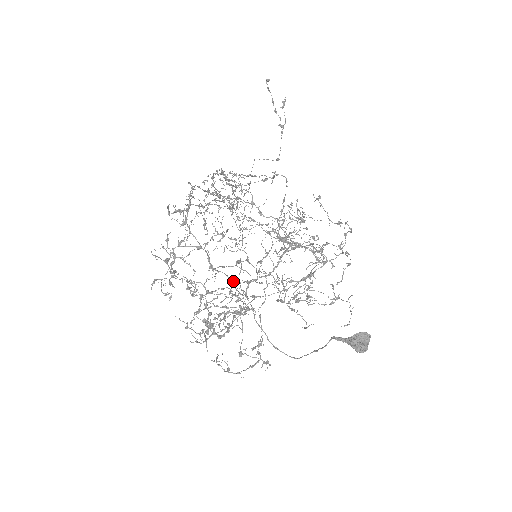
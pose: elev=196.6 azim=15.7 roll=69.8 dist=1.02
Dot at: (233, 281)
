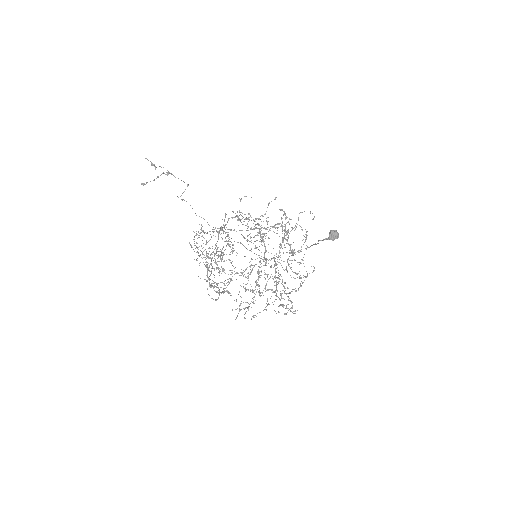
Dot at: occluded
